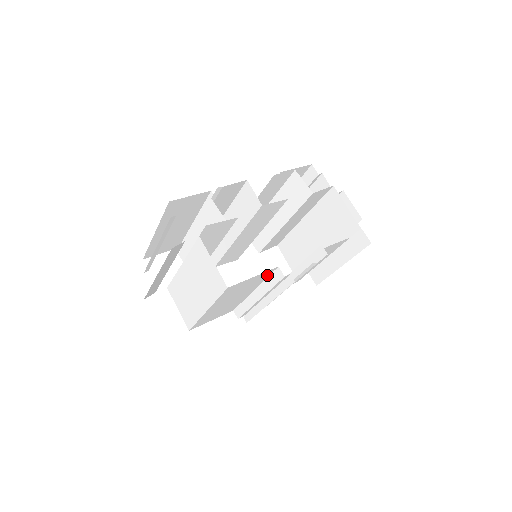
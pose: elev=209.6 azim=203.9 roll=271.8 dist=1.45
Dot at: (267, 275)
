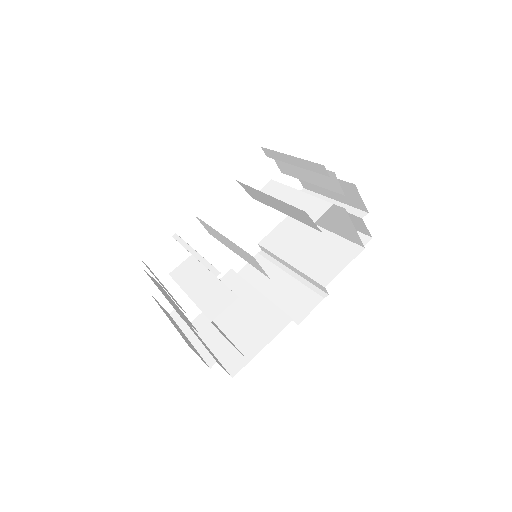
Dot at: (271, 306)
